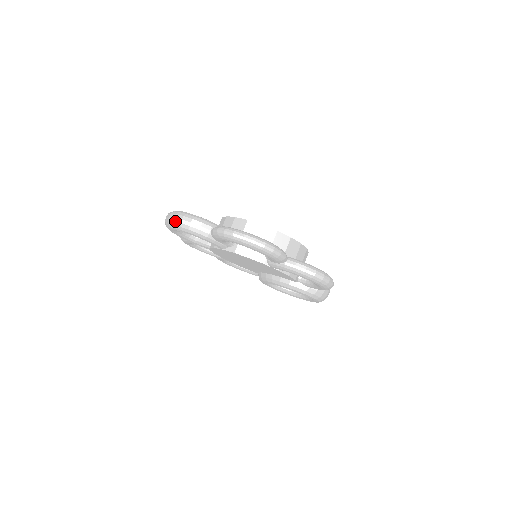
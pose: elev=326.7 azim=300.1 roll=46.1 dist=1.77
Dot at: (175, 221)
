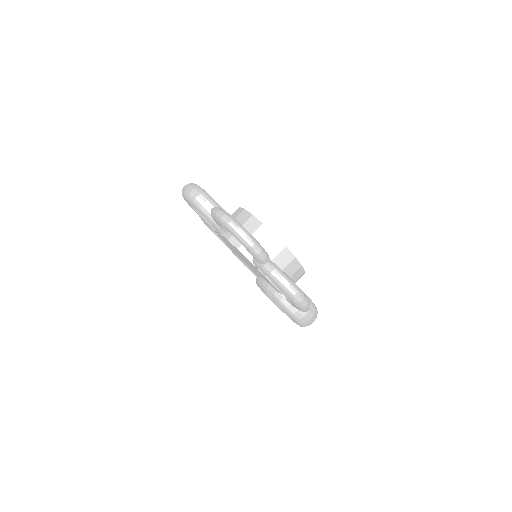
Dot at: (186, 190)
